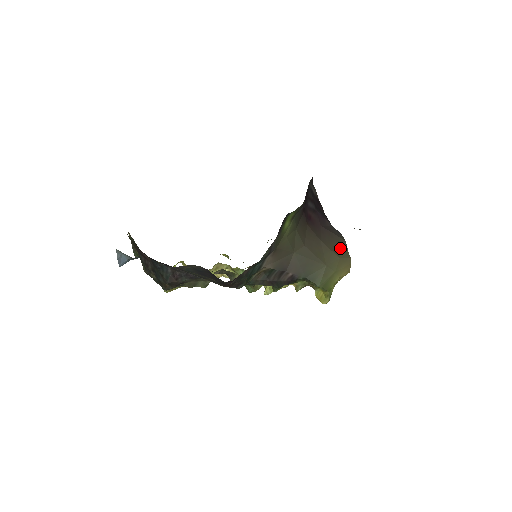
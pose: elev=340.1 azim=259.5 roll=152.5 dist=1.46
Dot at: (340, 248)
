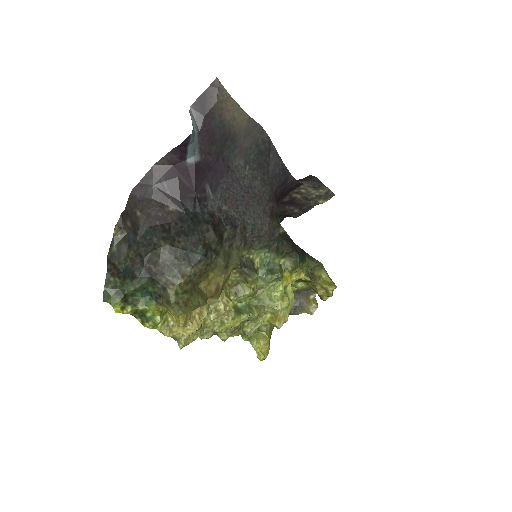
Dot at: occluded
